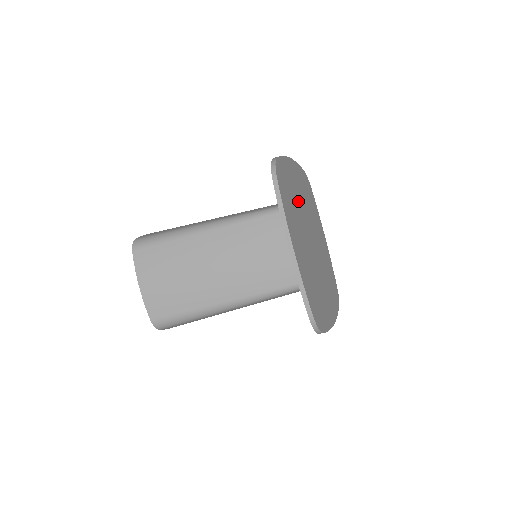
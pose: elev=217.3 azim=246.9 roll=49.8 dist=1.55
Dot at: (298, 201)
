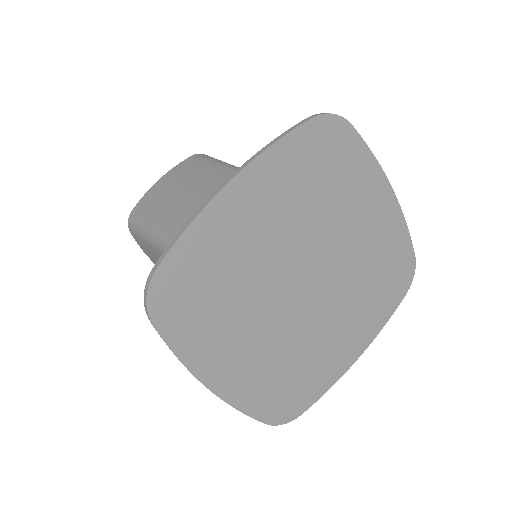
Dot at: (254, 259)
